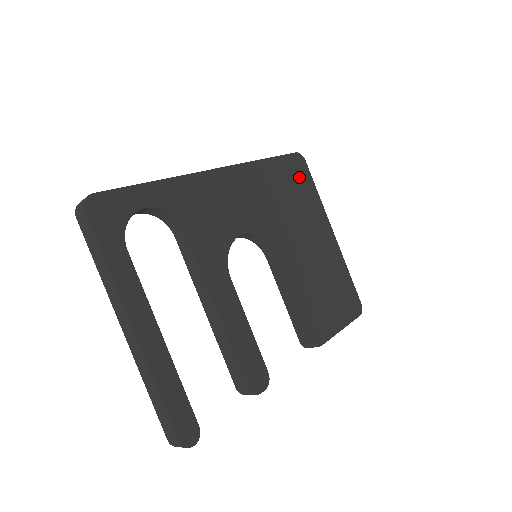
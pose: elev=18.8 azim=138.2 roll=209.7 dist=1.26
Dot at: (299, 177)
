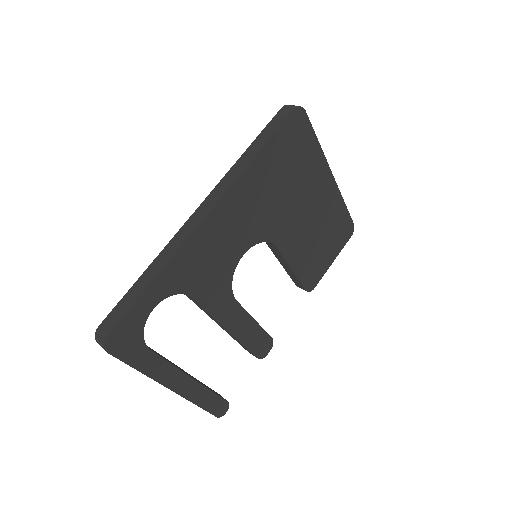
Dot at: (297, 141)
